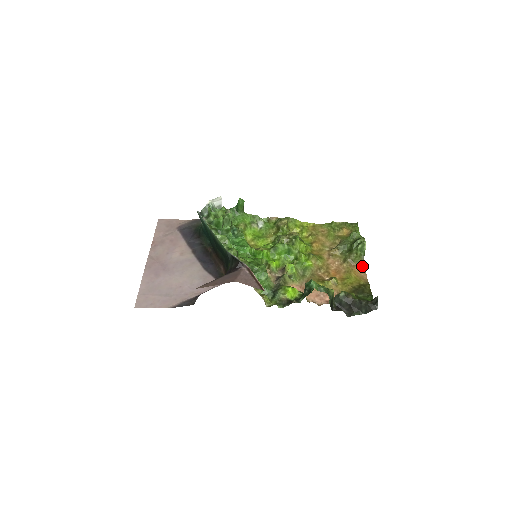
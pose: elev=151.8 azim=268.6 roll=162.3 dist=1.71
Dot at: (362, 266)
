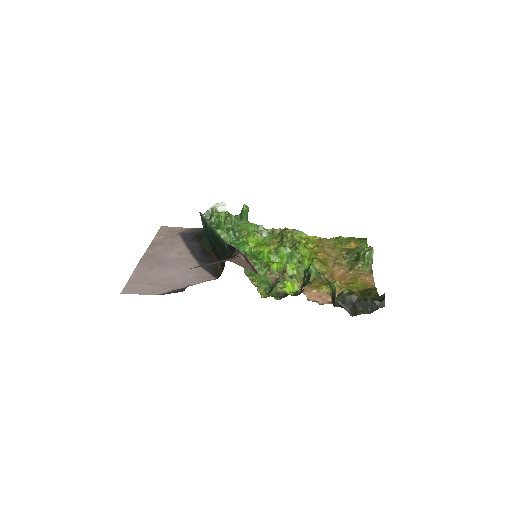
Dot at: (370, 274)
